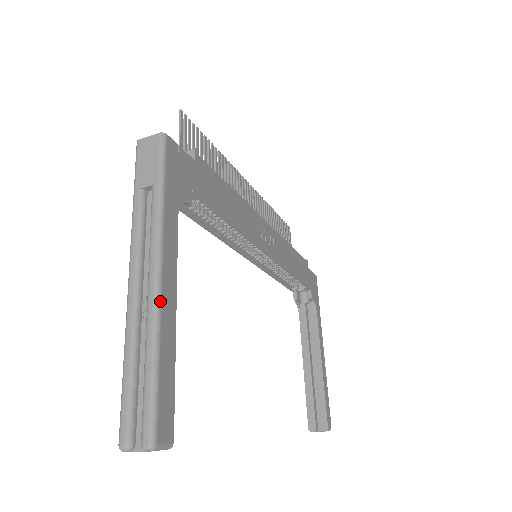
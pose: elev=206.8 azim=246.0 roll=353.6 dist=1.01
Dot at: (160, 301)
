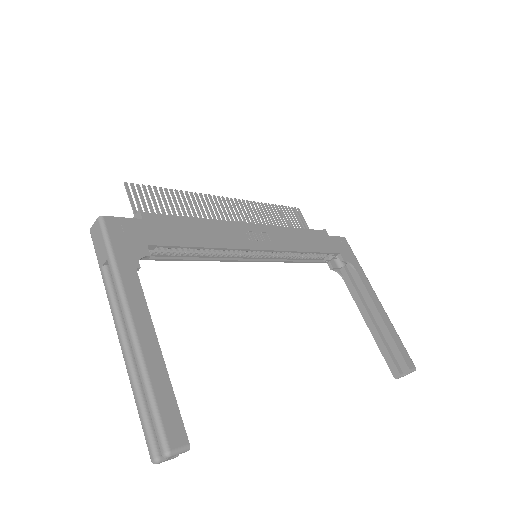
Dot at: (139, 344)
